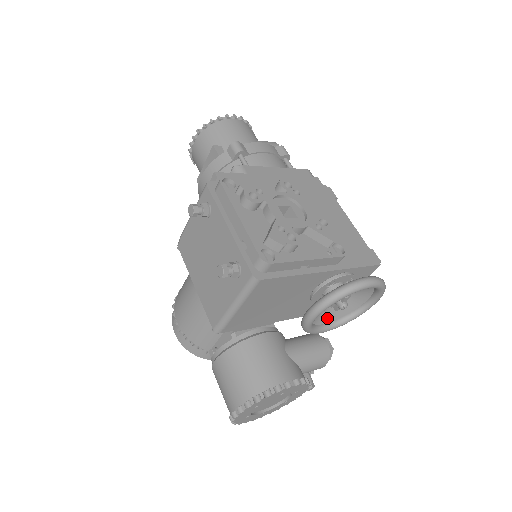
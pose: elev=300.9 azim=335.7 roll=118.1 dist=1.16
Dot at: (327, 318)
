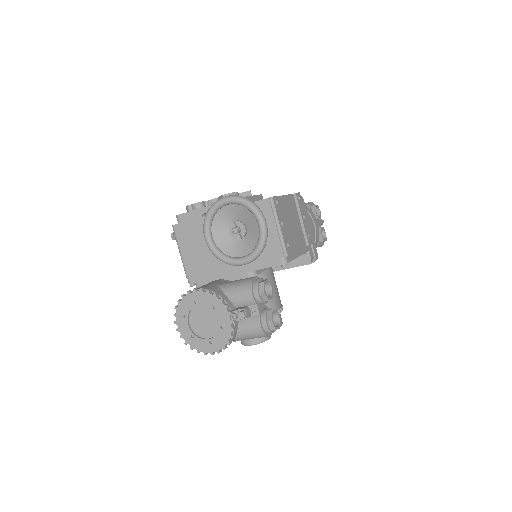
Dot at: (243, 252)
